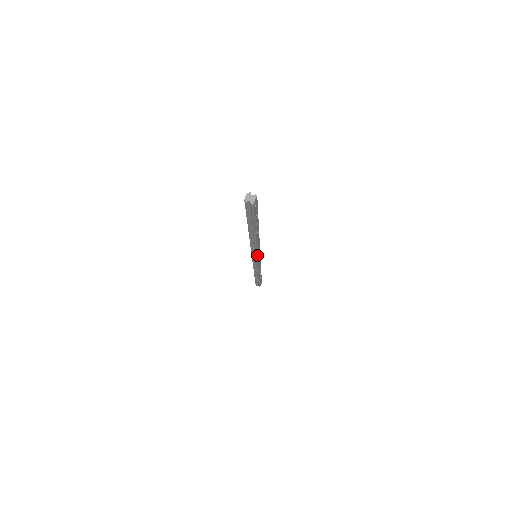
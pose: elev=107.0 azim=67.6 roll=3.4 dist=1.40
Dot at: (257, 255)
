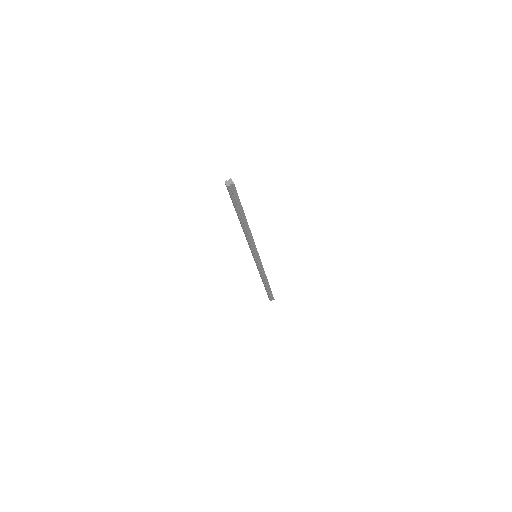
Dot at: occluded
